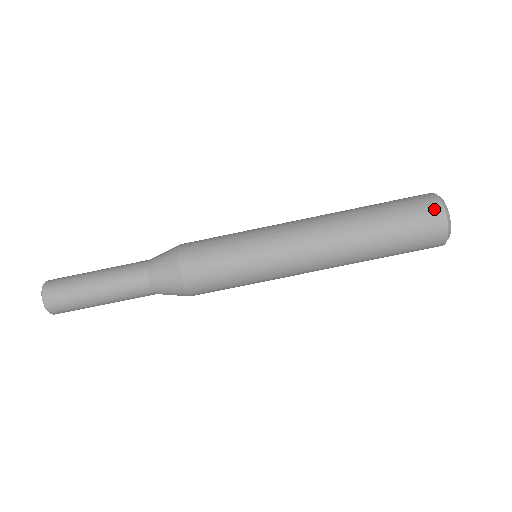
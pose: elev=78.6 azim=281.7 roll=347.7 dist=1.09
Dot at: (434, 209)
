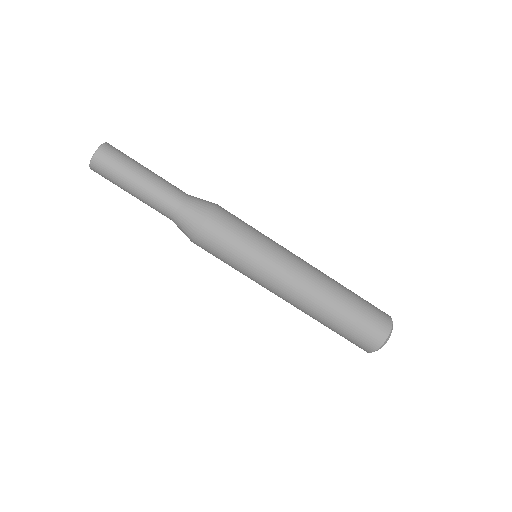
Dot at: (386, 319)
